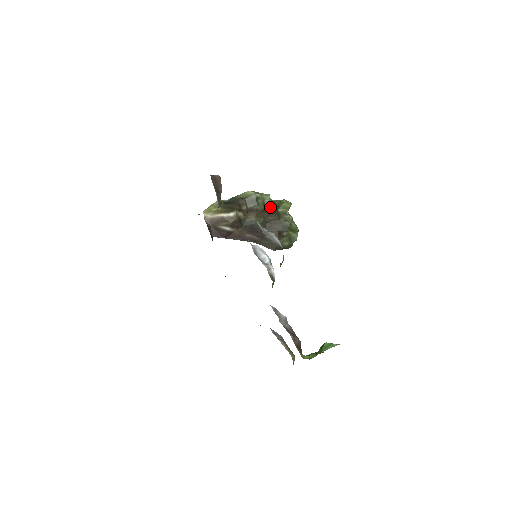
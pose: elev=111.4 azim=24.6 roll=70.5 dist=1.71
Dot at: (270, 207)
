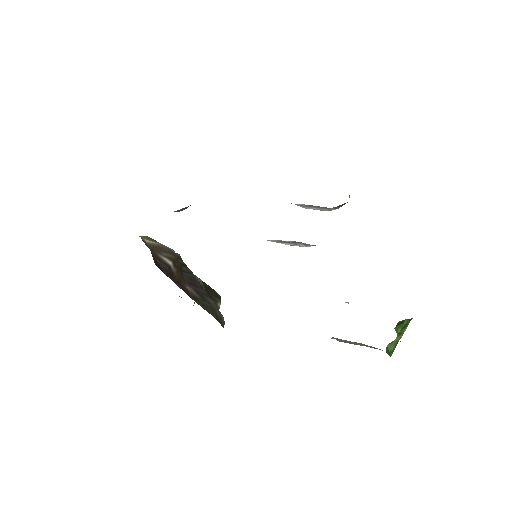
Dot at: occluded
